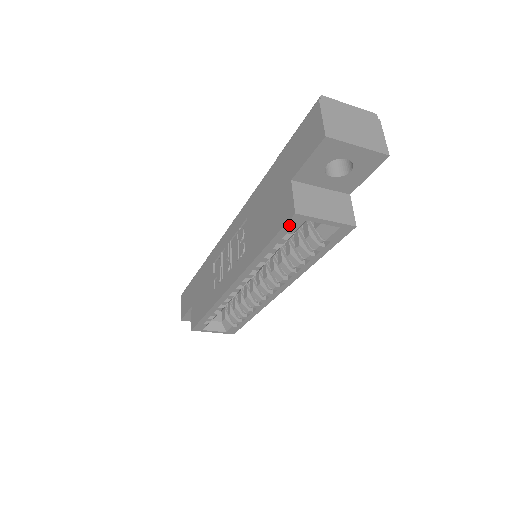
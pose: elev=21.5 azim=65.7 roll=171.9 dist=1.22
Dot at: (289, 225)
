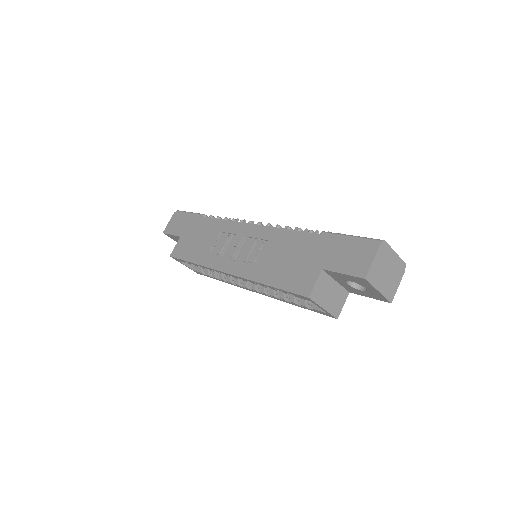
Dot at: (299, 295)
